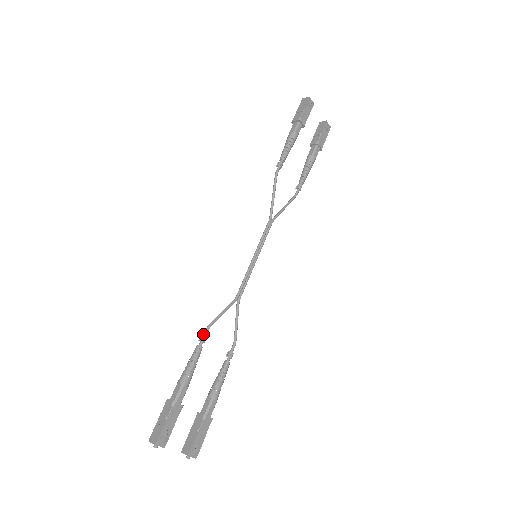
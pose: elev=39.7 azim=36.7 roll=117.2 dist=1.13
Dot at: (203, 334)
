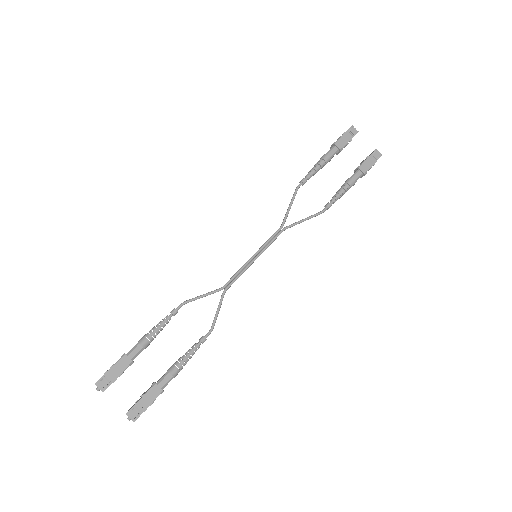
Dot at: (176, 308)
